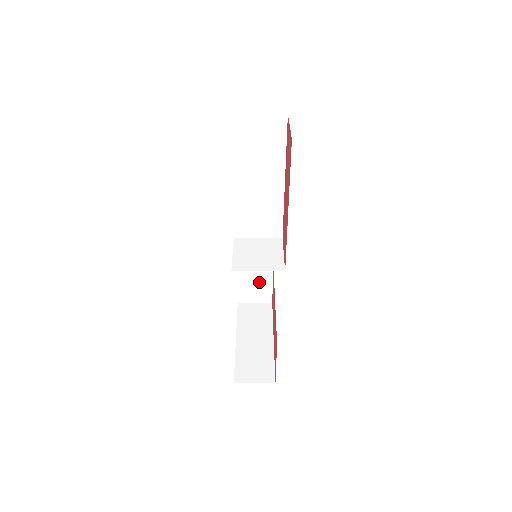
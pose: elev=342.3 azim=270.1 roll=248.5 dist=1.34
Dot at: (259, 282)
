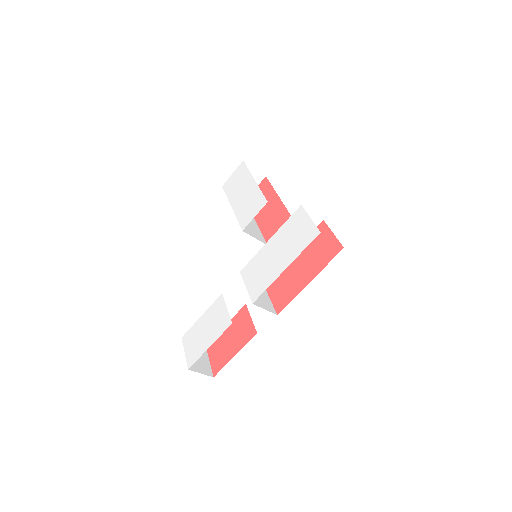
Dot at: occluded
